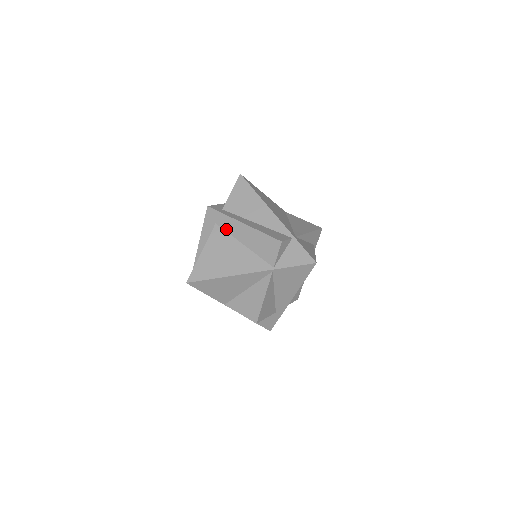
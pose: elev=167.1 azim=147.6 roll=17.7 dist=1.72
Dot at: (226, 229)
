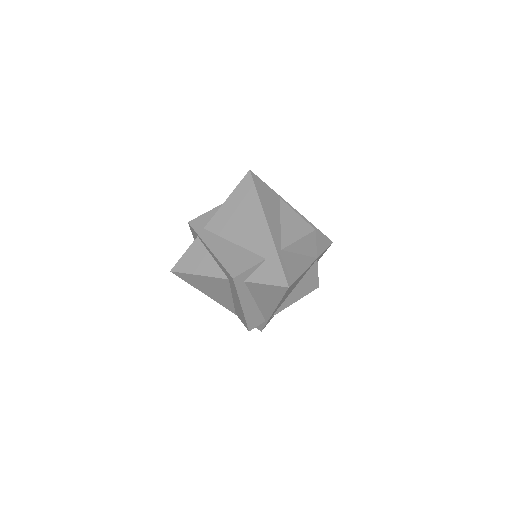
Dot at: (231, 288)
